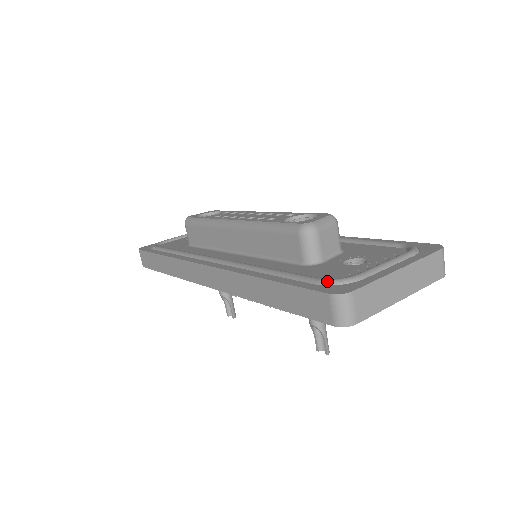
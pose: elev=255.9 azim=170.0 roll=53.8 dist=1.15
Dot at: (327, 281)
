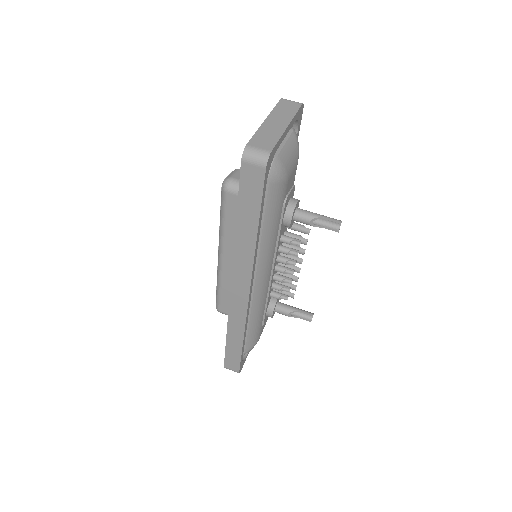
Dot at: occluded
